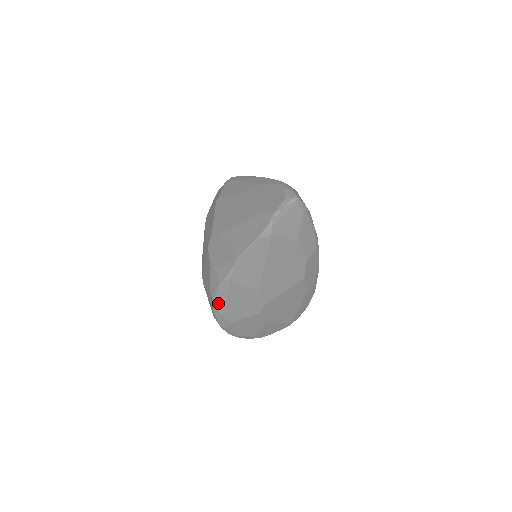
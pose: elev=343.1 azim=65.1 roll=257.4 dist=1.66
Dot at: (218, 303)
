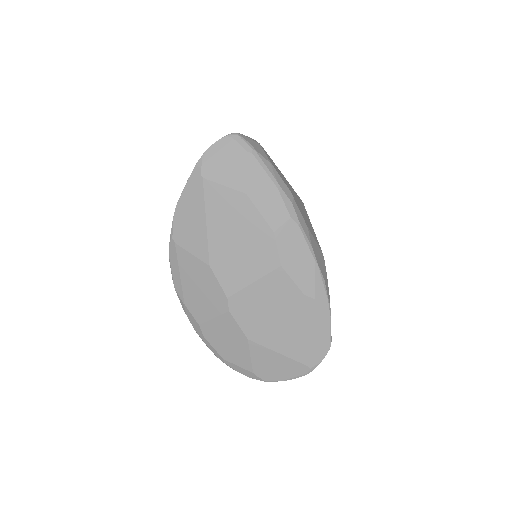
Dot at: (176, 285)
